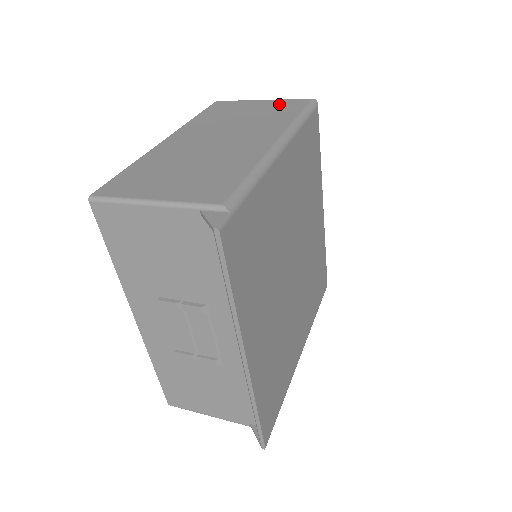
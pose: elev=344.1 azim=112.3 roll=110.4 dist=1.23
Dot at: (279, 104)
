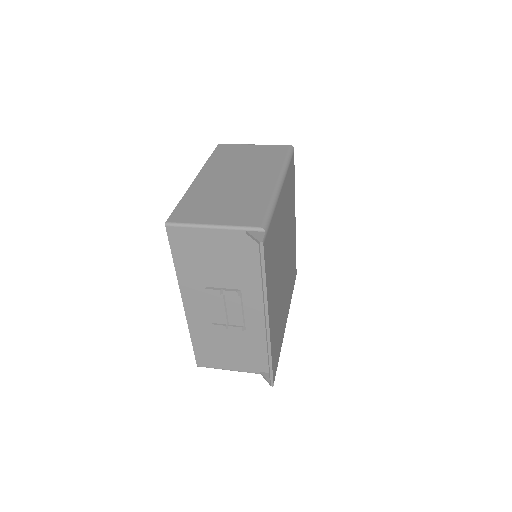
Dot at: (268, 149)
